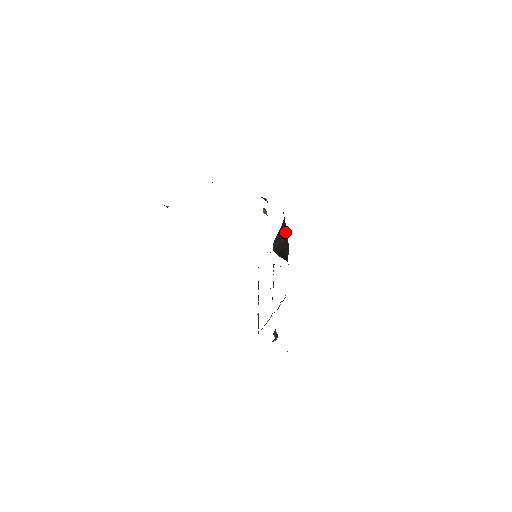
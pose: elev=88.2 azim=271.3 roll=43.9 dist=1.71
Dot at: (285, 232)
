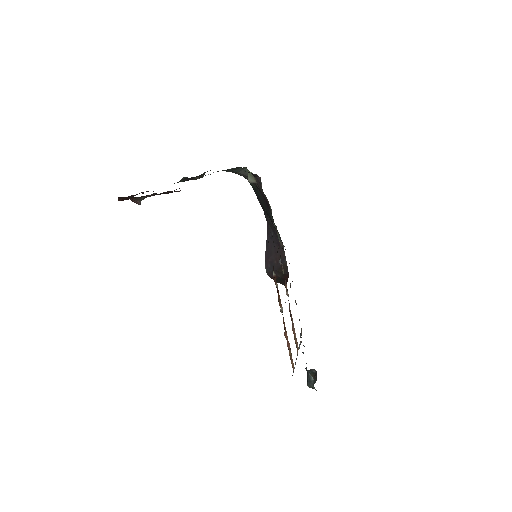
Dot at: (274, 236)
